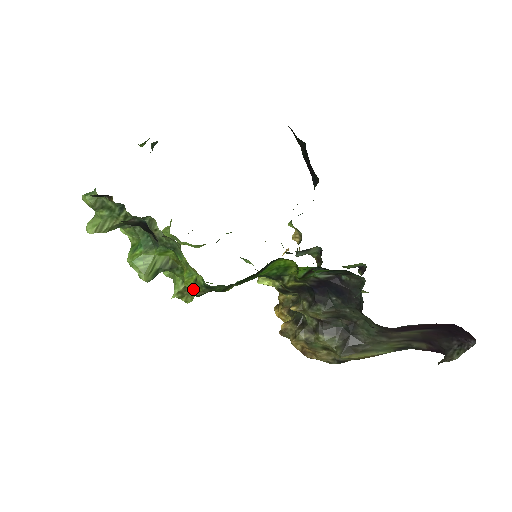
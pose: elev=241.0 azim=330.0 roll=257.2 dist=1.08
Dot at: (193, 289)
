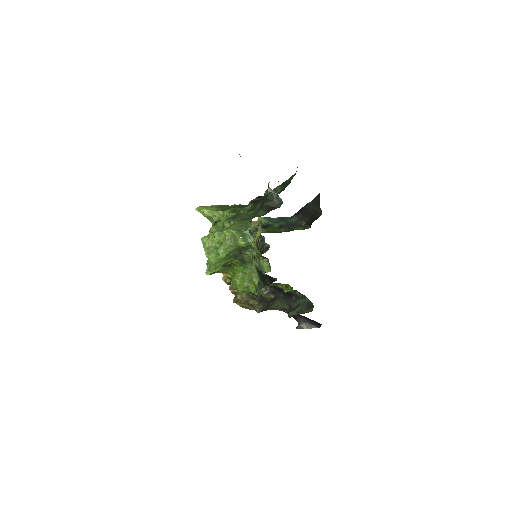
Dot at: (242, 290)
